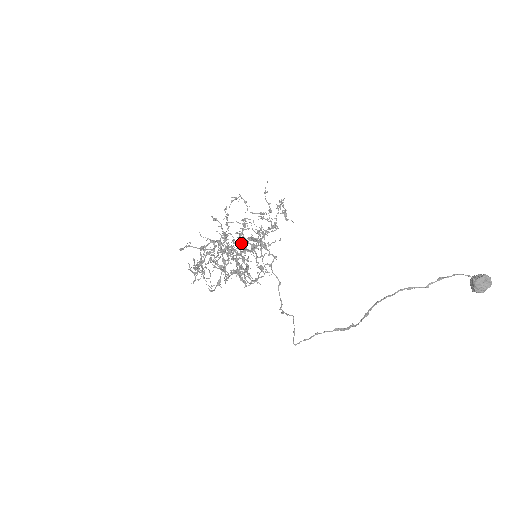
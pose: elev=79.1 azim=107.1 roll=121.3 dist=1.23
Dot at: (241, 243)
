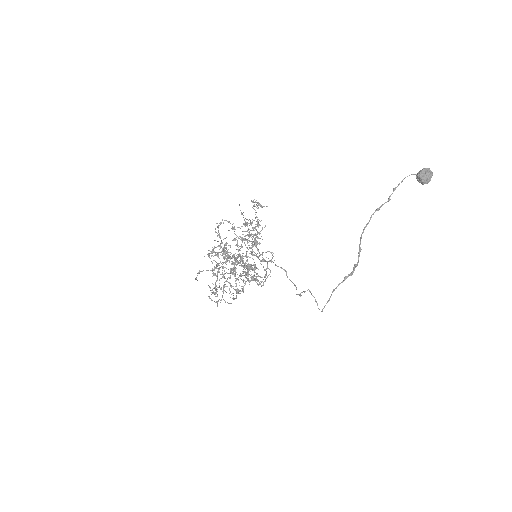
Dot at: occluded
